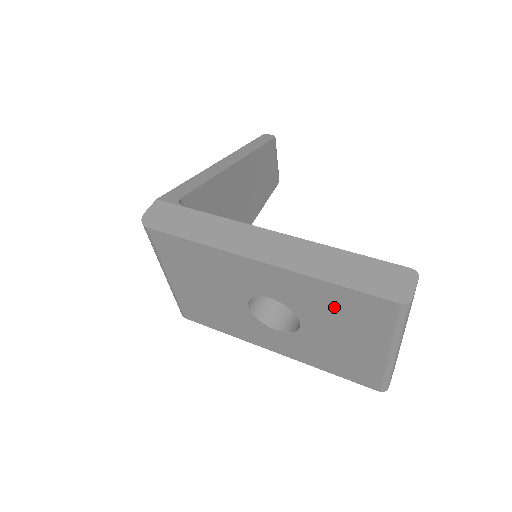
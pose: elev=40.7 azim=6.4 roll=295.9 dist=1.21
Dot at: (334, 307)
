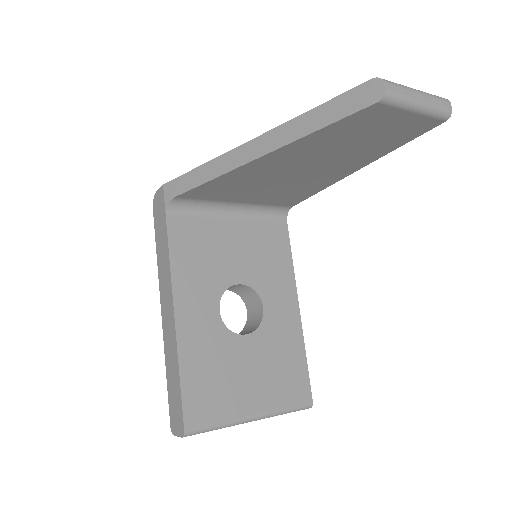
Dot at: occluded
